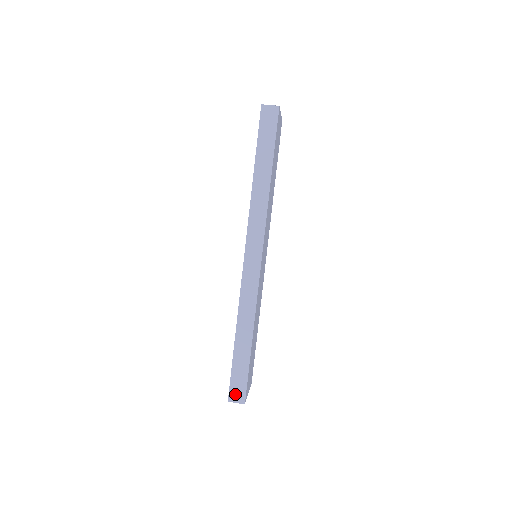
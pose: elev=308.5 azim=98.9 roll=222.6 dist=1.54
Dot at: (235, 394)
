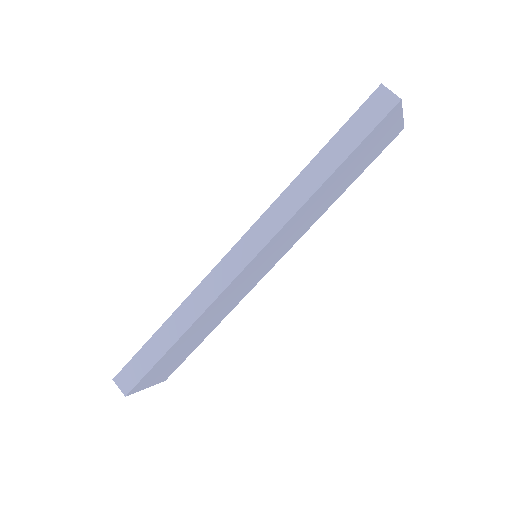
Dot at: (124, 378)
